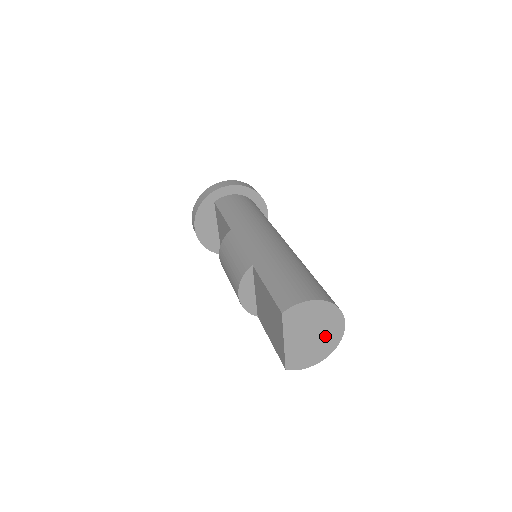
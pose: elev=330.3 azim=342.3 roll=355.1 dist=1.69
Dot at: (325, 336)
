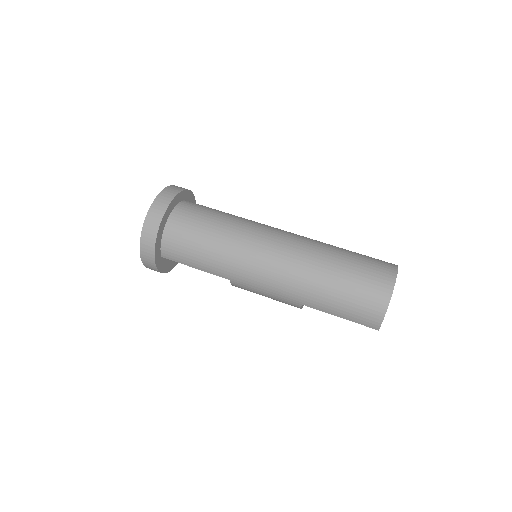
Dot at: occluded
